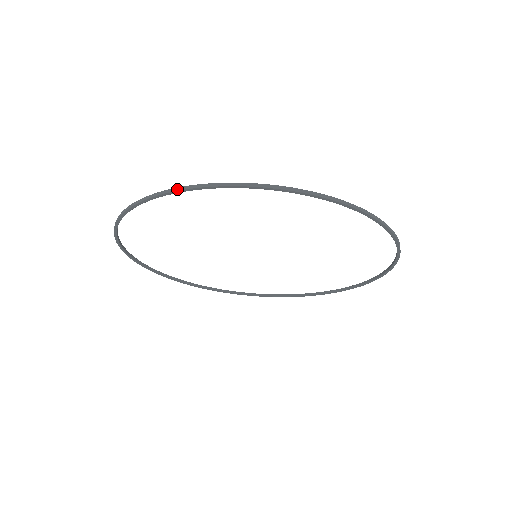
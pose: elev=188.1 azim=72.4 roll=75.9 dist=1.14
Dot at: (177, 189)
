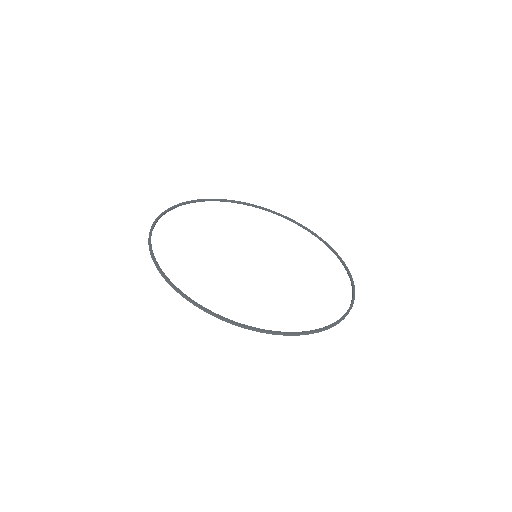
Dot at: occluded
